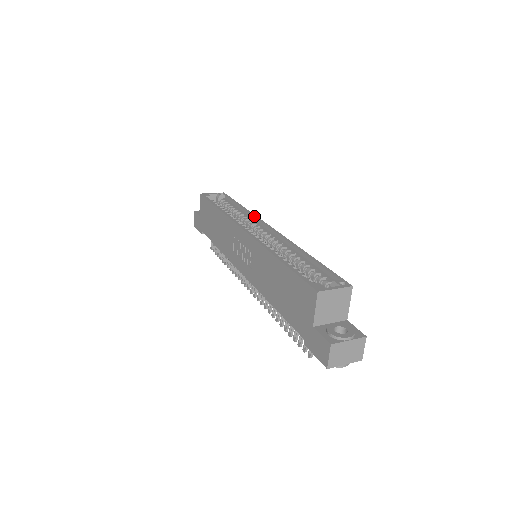
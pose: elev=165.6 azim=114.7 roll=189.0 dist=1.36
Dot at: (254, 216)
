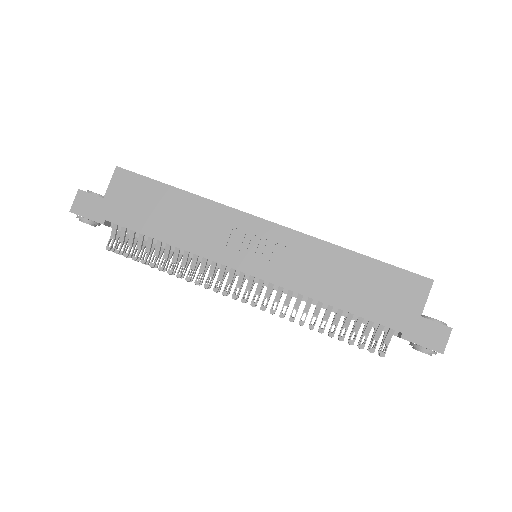
Dot at: occluded
